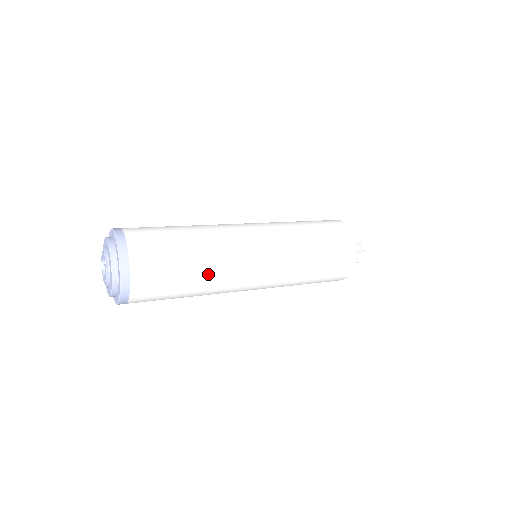
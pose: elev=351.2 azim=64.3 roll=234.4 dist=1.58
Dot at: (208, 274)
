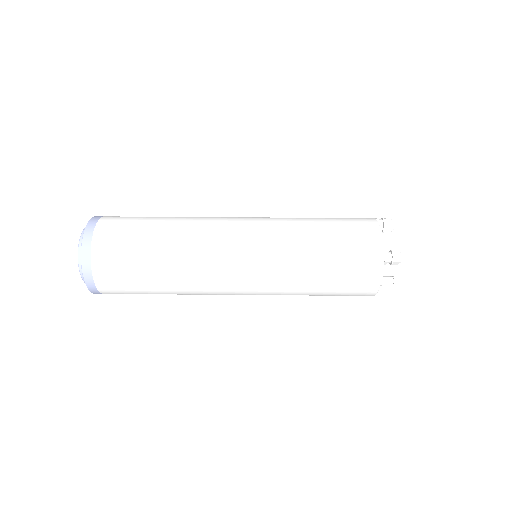
Dot at: (177, 274)
